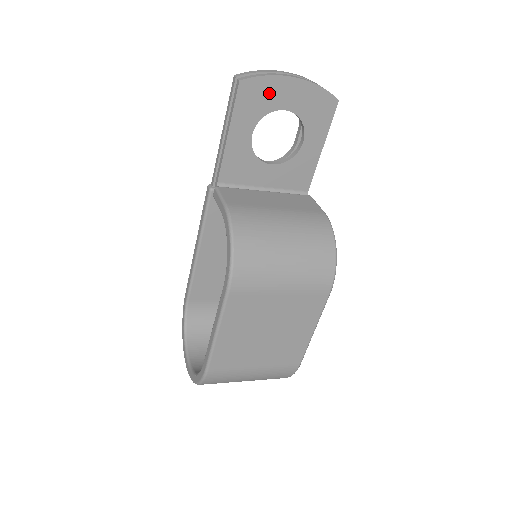
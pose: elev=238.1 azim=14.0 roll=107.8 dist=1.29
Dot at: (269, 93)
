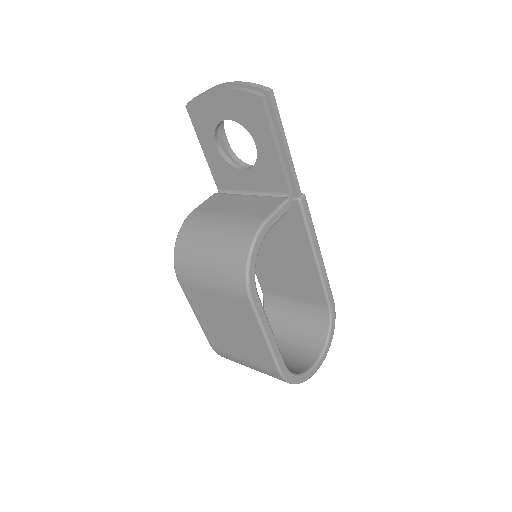
Dot at: (207, 109)
